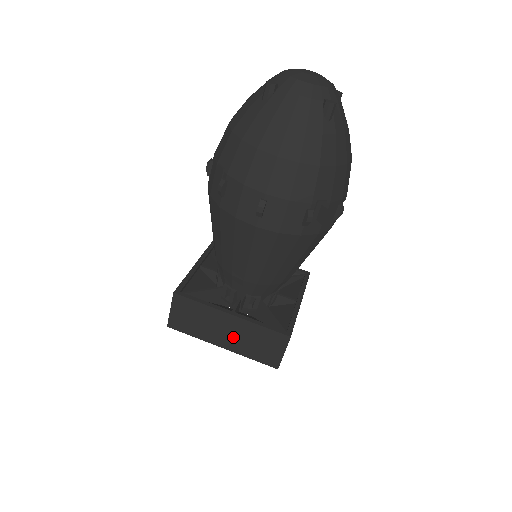
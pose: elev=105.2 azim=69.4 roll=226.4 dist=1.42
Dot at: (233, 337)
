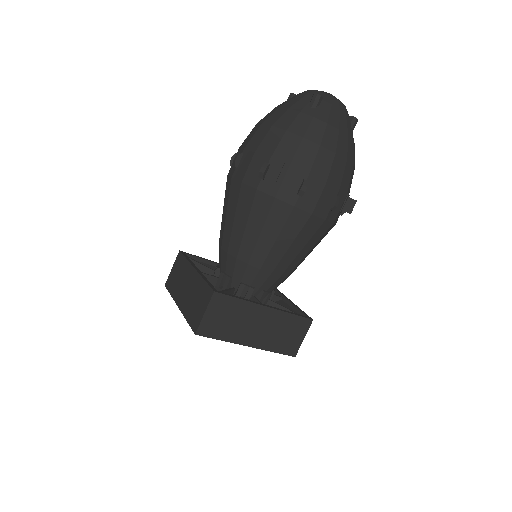
Dot at: (187, 294)
